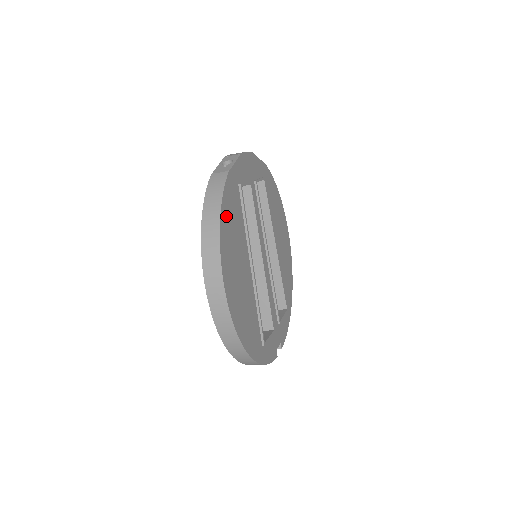
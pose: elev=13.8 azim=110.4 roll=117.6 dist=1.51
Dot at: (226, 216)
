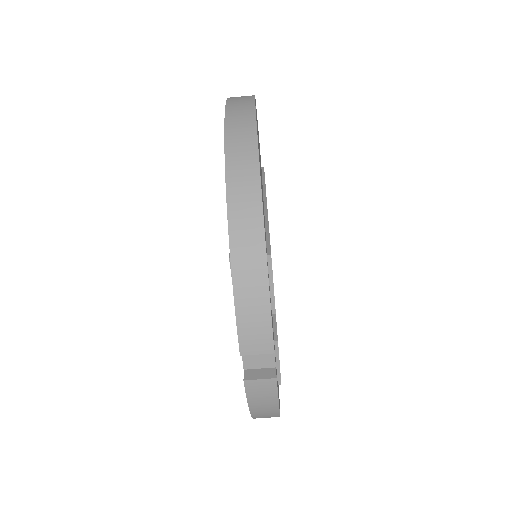
Dot at: occluded
